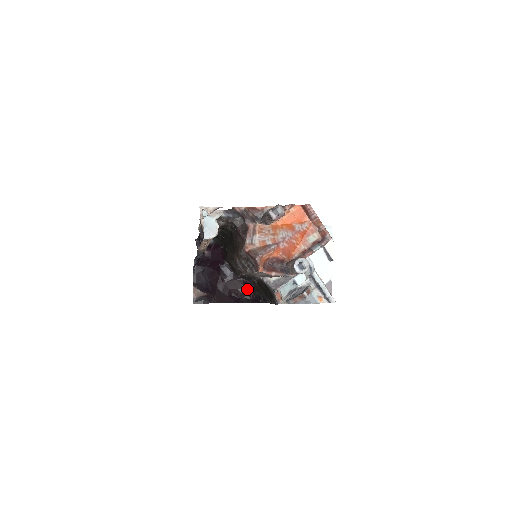
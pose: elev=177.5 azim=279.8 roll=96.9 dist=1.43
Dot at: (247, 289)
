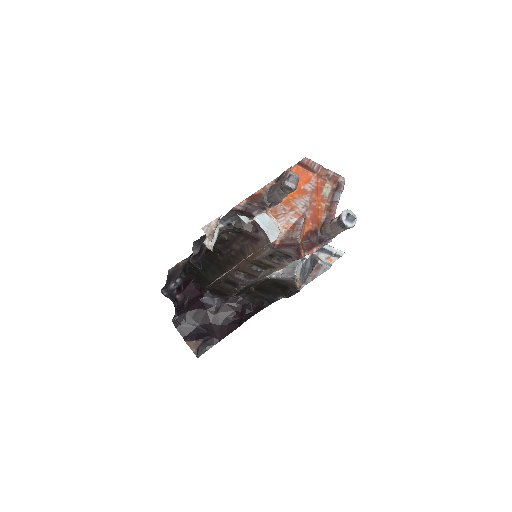
Dot at: (243, 304)
